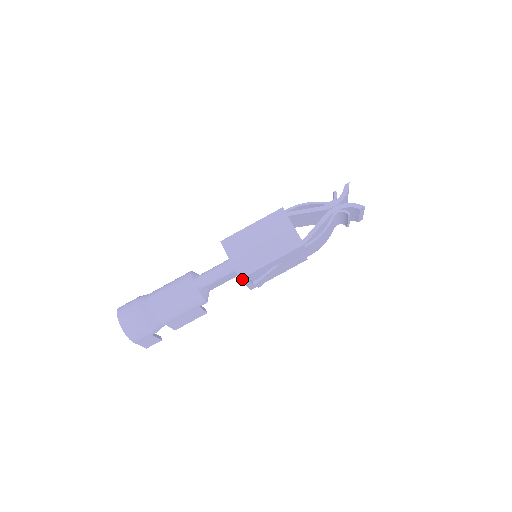
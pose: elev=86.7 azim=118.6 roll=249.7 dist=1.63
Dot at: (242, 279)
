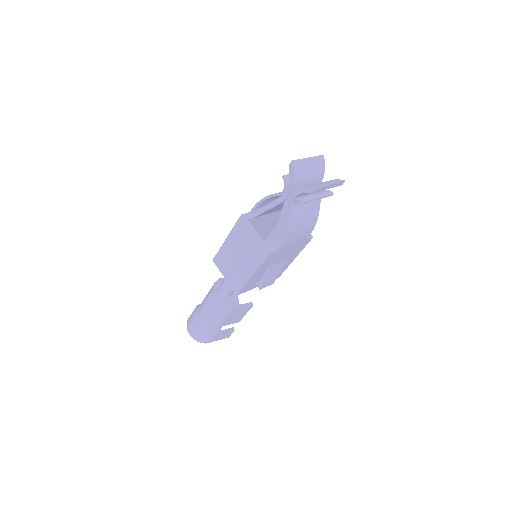
Dot at: (240, 293)
